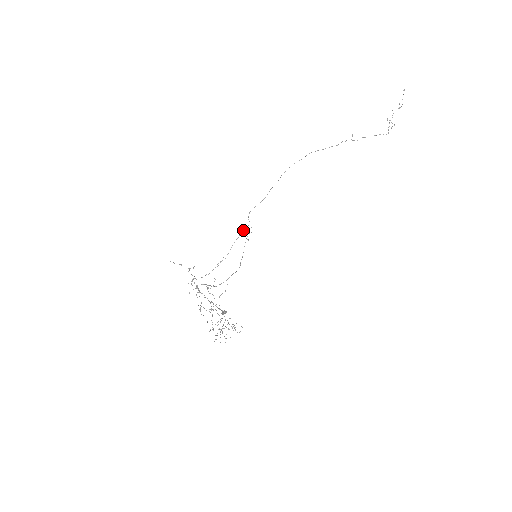
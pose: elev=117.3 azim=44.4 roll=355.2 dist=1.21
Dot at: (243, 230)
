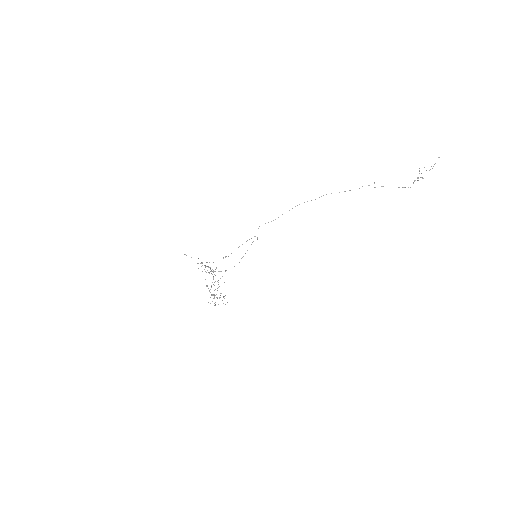
Dot at: (249, 239)
